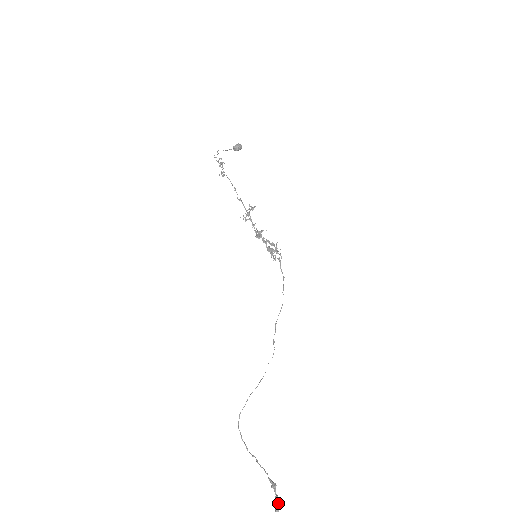
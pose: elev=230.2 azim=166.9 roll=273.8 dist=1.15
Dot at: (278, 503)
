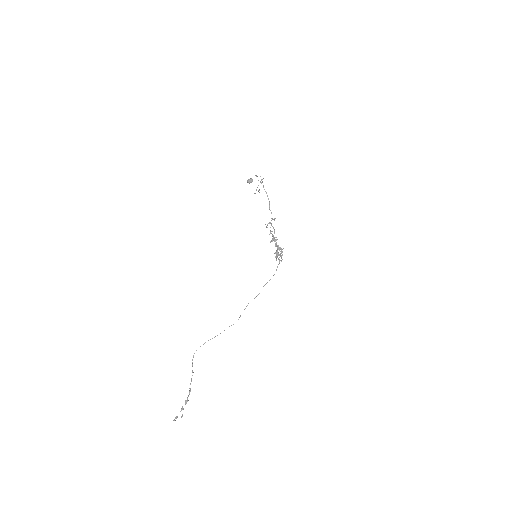
Dot at: (187, 400)
